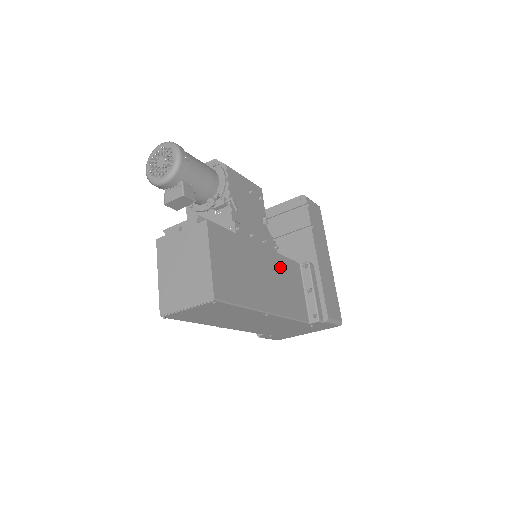
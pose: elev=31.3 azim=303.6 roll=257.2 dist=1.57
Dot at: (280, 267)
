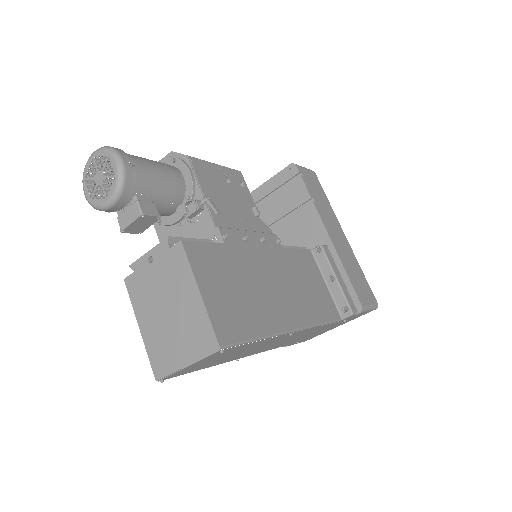
Dot at: (290, 264)
